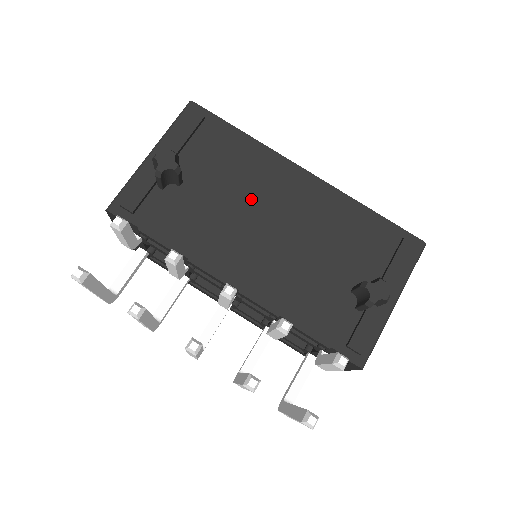
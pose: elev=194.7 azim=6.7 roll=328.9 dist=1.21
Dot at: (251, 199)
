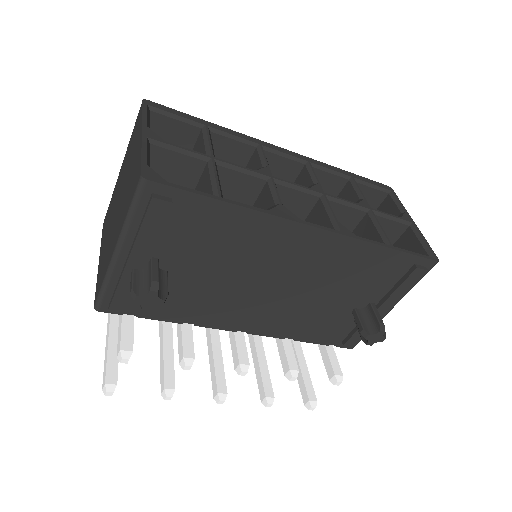
Dot at: (250, 269)
